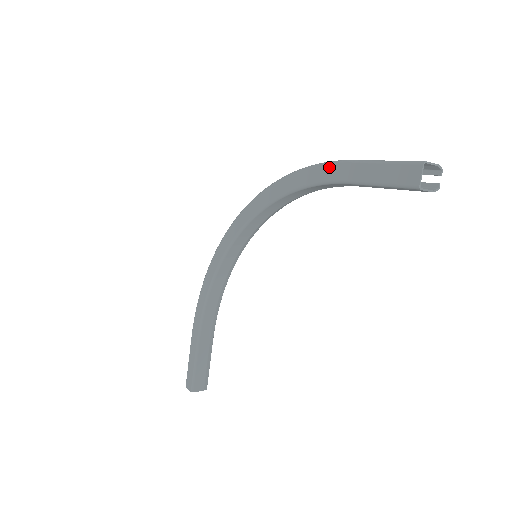
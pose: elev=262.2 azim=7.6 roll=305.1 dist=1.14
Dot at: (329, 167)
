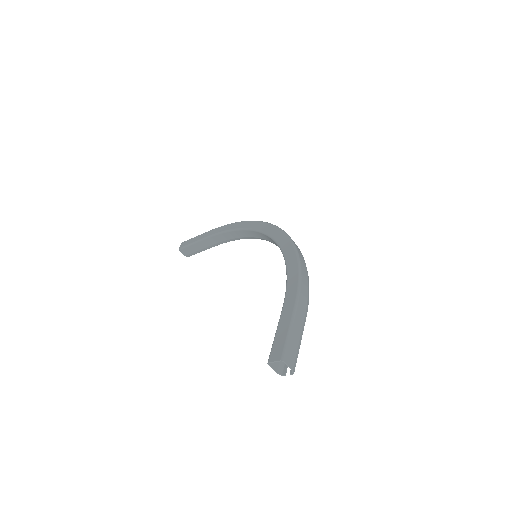
Dot at: (295, 290)
